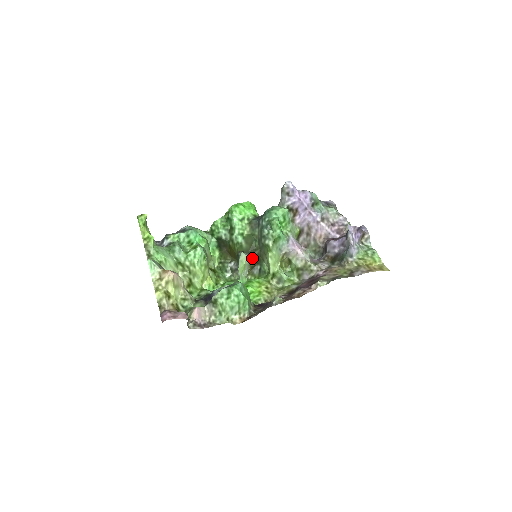
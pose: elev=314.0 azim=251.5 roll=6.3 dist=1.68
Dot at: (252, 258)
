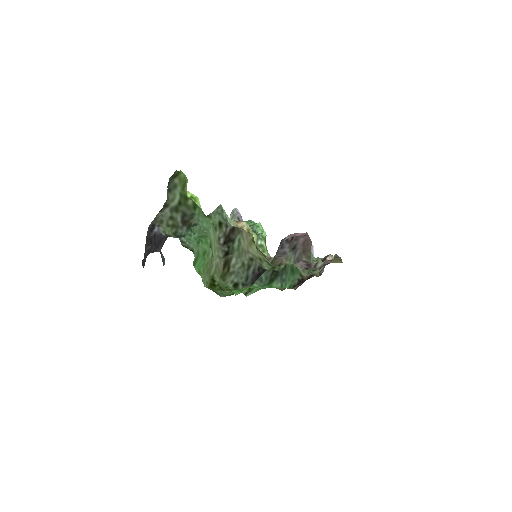
Dot at: occluded
